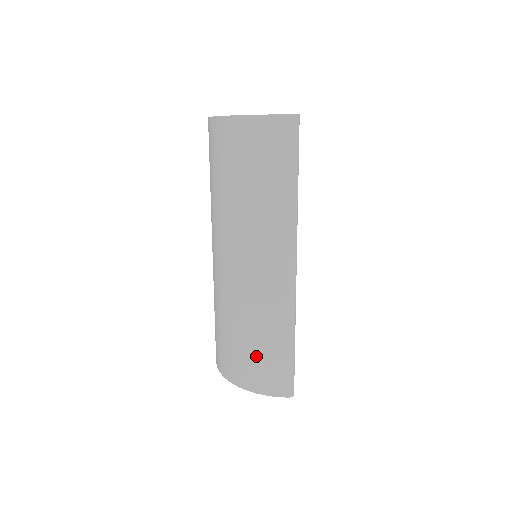
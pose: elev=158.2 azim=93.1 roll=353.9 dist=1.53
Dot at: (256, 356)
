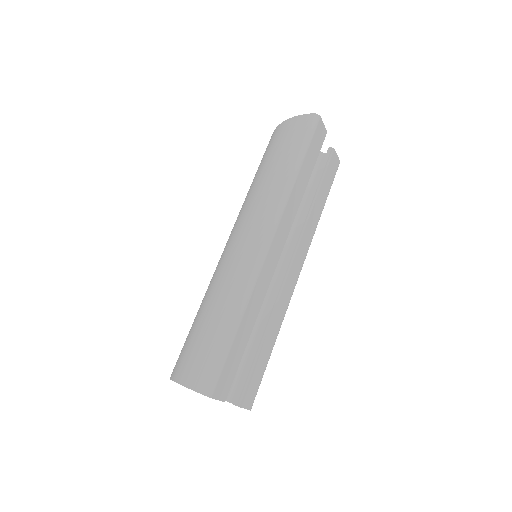
Dot at: (198, 335)
